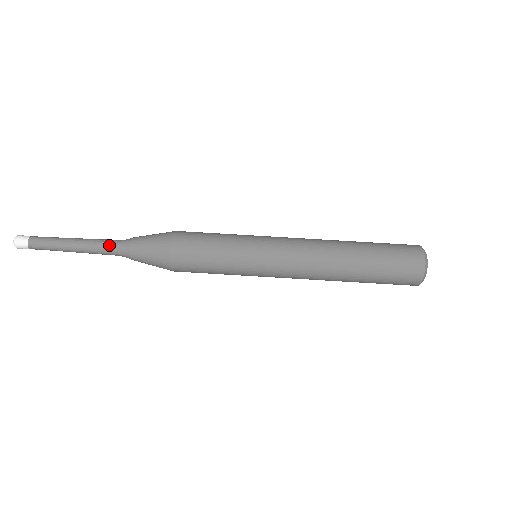
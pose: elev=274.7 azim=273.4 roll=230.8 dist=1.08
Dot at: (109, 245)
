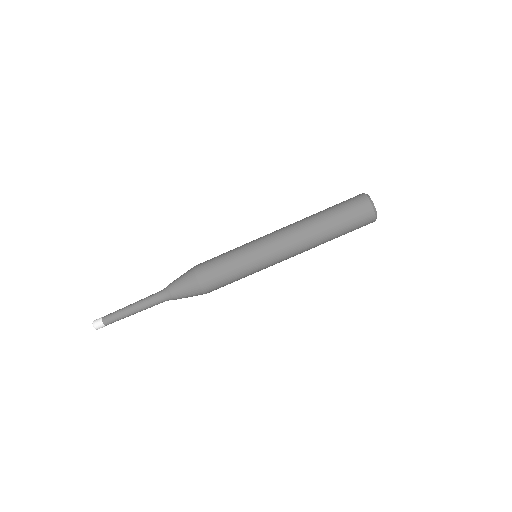
Dot at: (159, 303)
